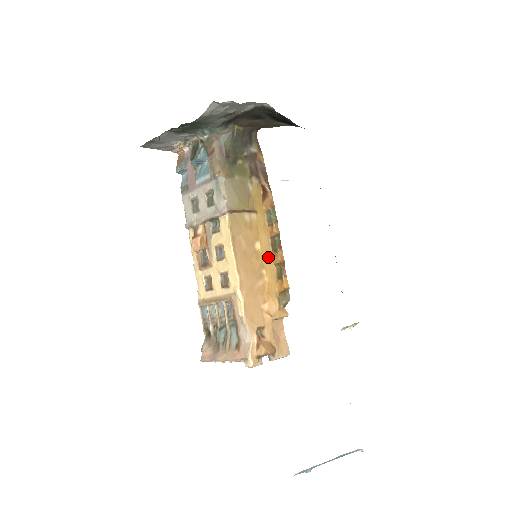
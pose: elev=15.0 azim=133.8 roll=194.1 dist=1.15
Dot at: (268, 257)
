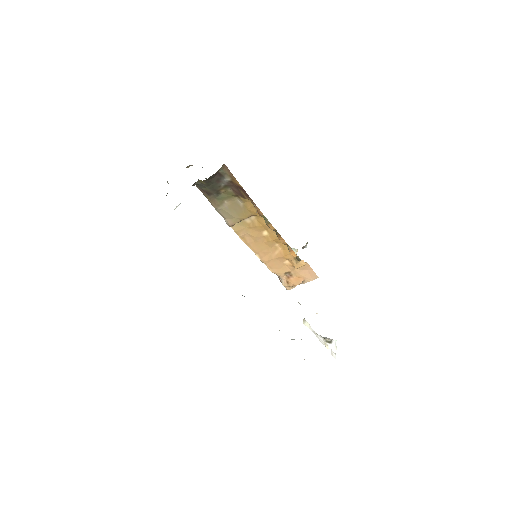
Dot at: (276, 238)
